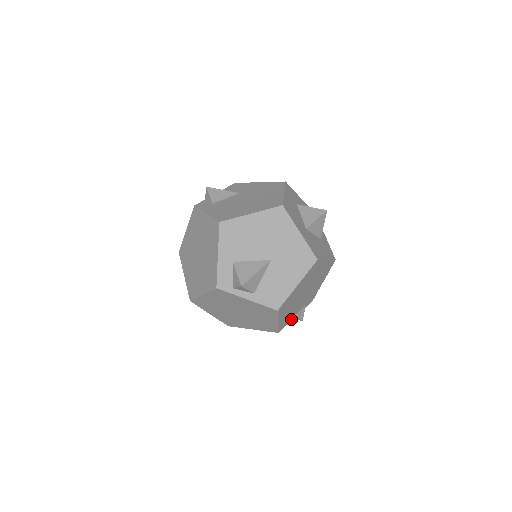
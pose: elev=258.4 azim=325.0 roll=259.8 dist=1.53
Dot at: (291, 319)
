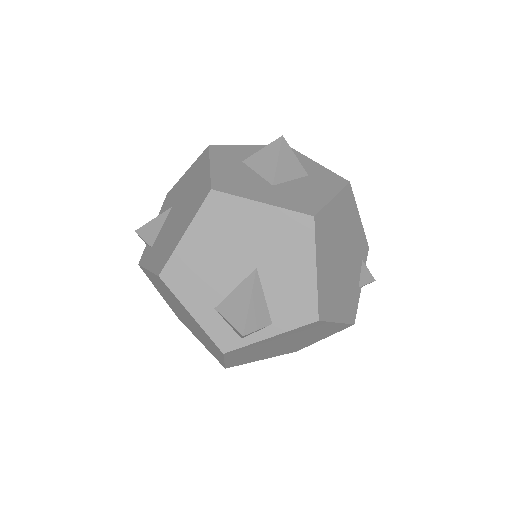
Dot at: (357, 294)
